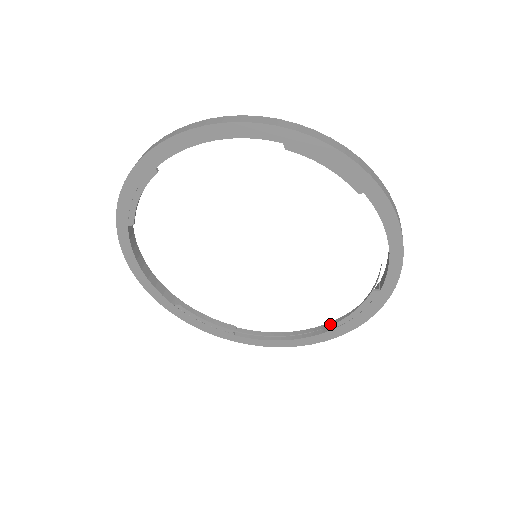
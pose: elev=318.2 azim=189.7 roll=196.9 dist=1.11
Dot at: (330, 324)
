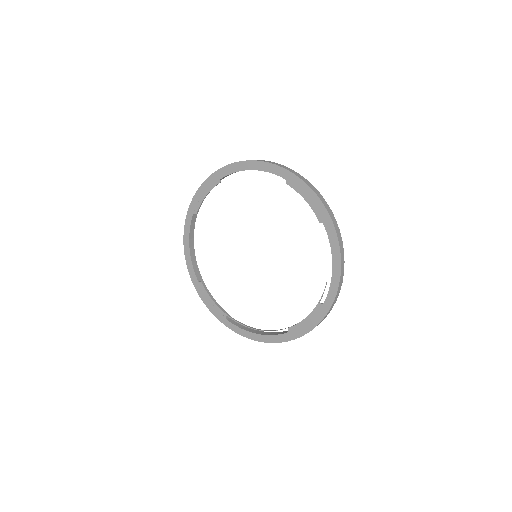
Dot at: (288, 327)
